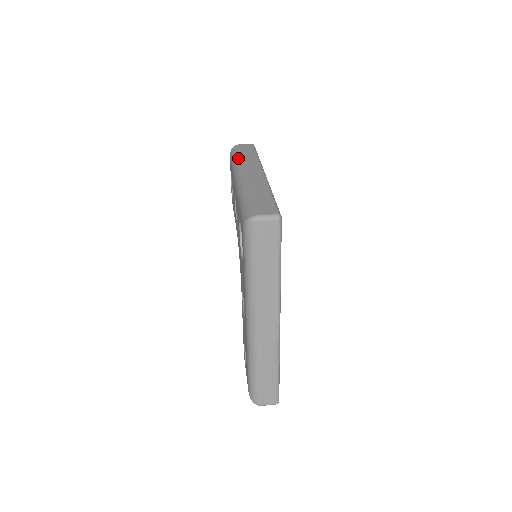
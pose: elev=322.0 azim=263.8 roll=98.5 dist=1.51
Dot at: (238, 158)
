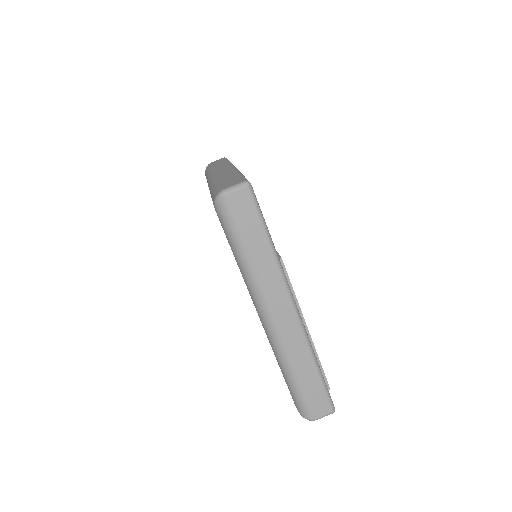
Dot at: (209, 169)
